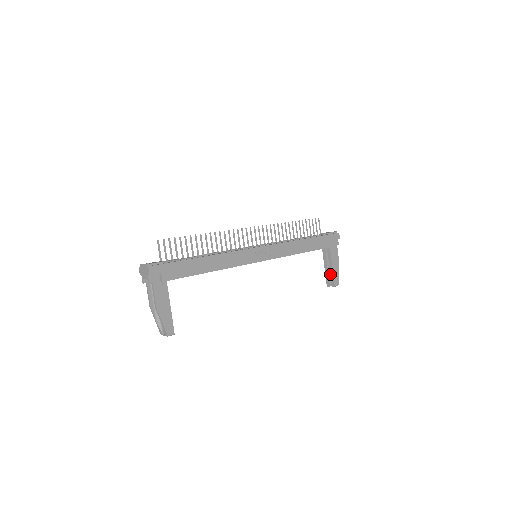
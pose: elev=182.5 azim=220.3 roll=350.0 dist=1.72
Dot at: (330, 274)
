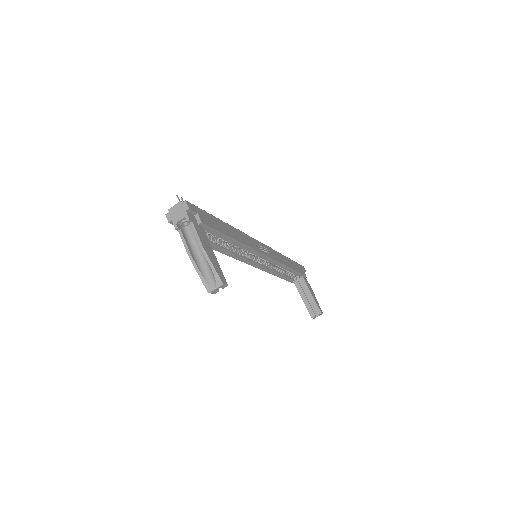
Dot at: (311, 303)
